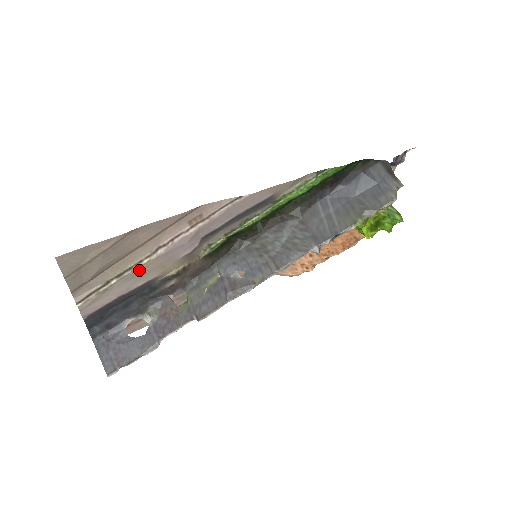
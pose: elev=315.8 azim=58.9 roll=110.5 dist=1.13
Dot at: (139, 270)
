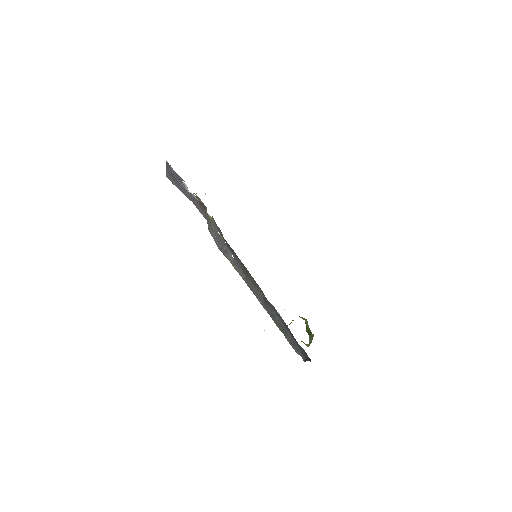
Dot at: occluded
